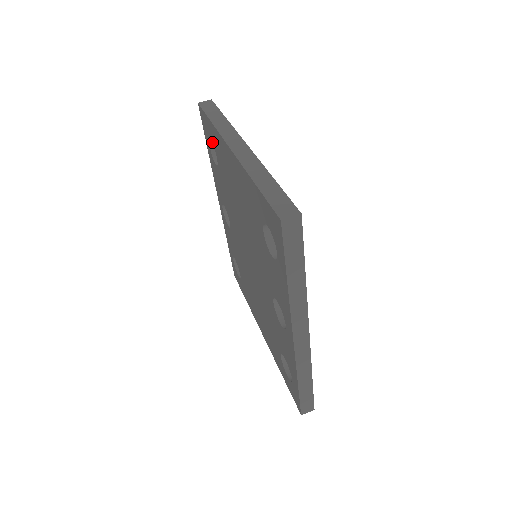
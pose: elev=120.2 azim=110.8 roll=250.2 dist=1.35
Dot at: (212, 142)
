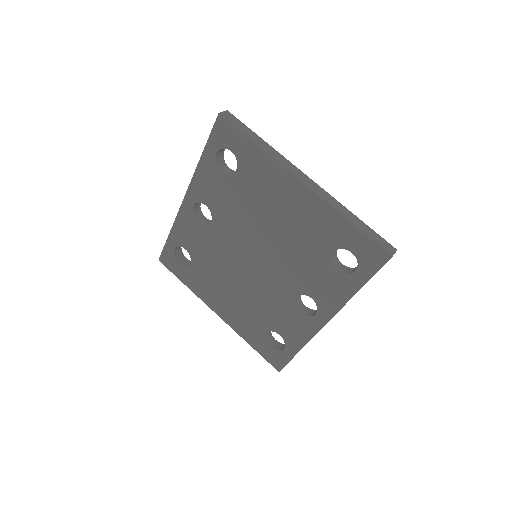
Dot at: (236, 156)
